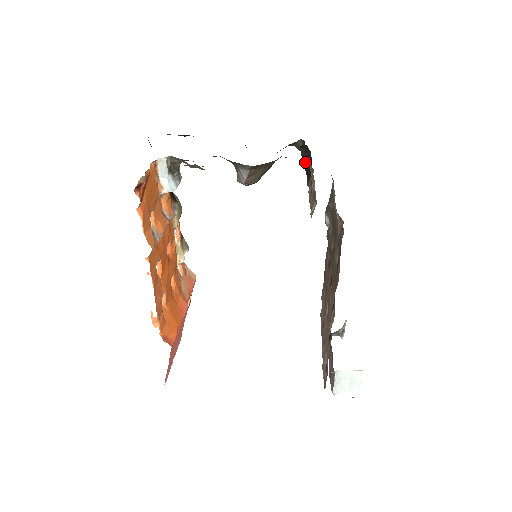
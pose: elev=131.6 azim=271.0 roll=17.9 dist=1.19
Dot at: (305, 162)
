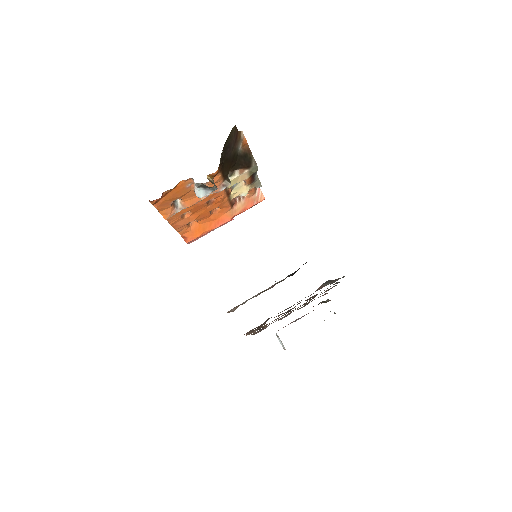
Dot at: occluded
